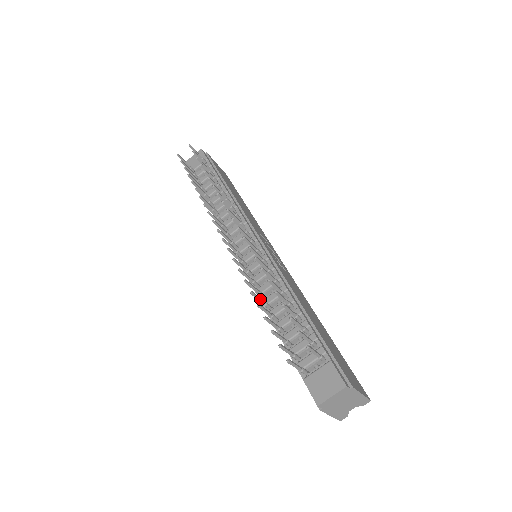
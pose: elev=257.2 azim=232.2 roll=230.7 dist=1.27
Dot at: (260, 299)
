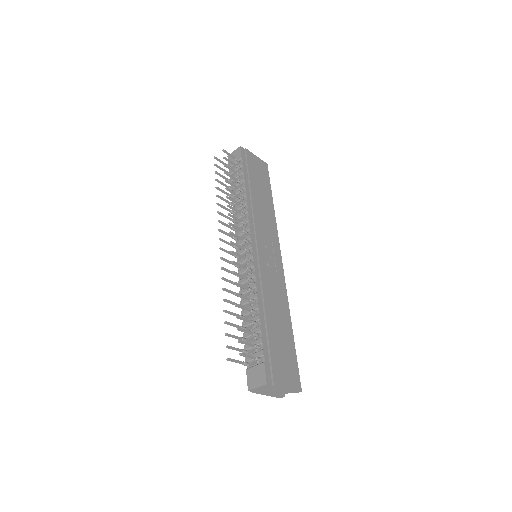
Dot at: (232, 303)
